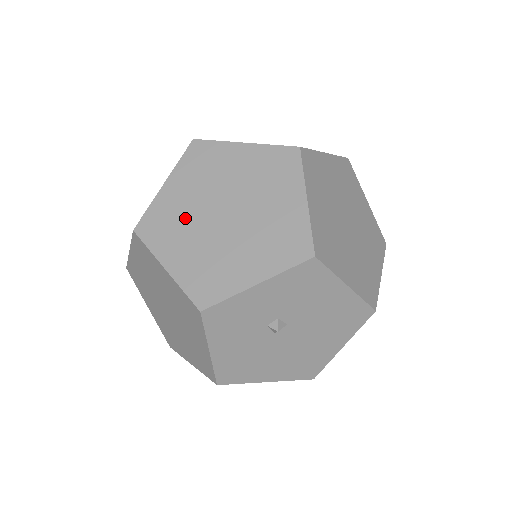
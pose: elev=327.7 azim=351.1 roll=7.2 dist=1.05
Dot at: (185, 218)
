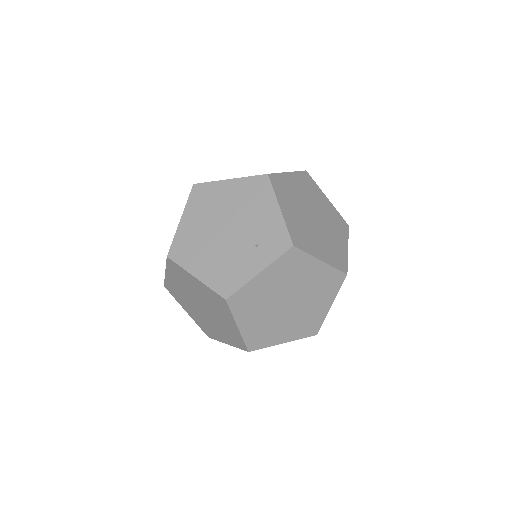
Dot at: (269, 324)
